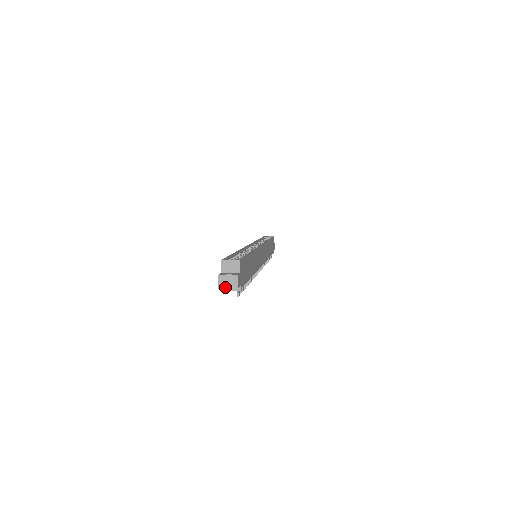
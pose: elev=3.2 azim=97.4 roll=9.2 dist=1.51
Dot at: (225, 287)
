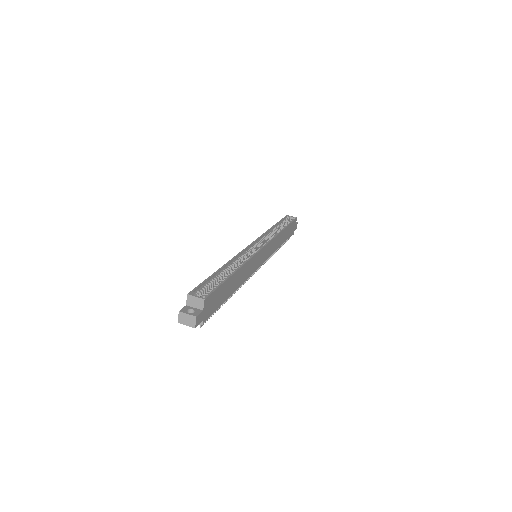
Dot at: (184, 323)
